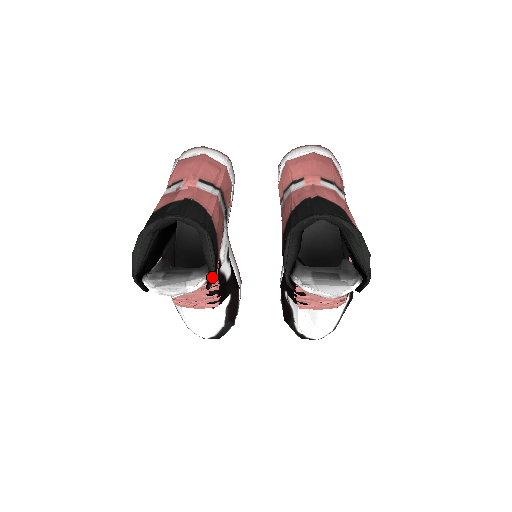
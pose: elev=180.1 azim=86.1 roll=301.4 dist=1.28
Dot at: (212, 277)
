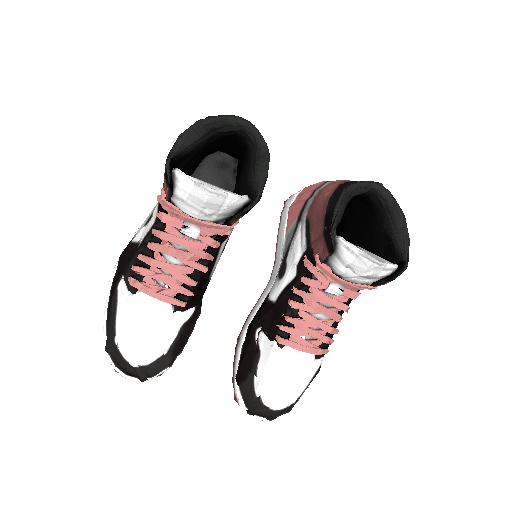
Dot at: (257, 197)
